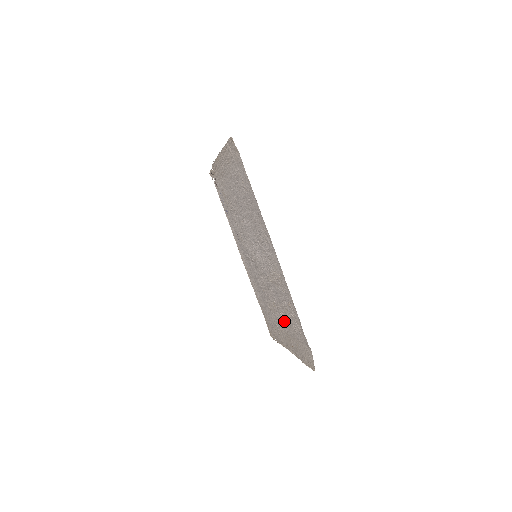
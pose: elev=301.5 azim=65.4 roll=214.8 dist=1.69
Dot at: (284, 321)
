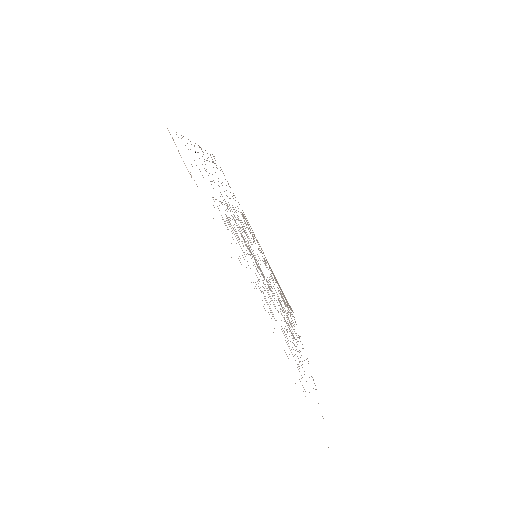
Dot at: (265, 260)
